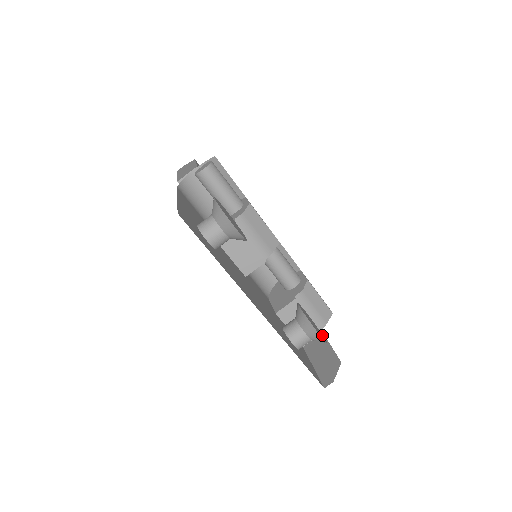
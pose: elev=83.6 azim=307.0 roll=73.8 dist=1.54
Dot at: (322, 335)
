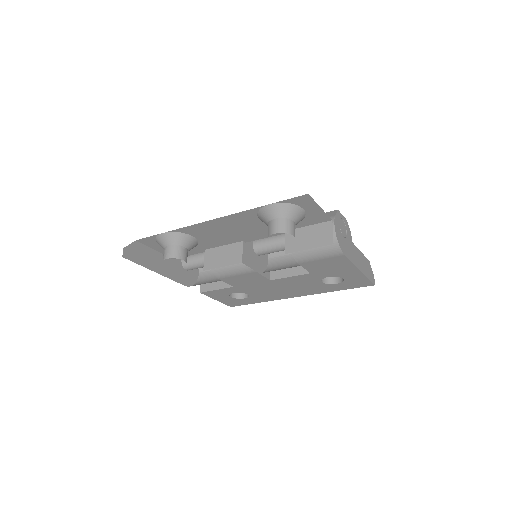
Dot at: (298, 211)
